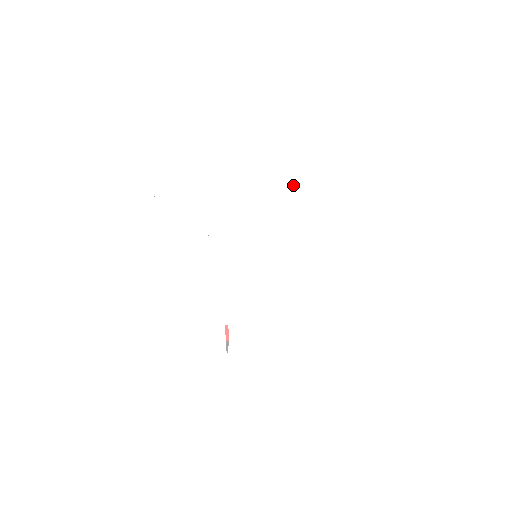
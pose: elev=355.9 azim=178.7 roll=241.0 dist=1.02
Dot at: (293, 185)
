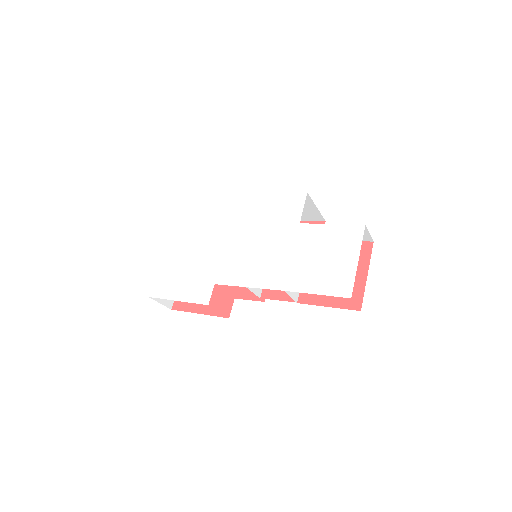
Dot at: (281, 206)
